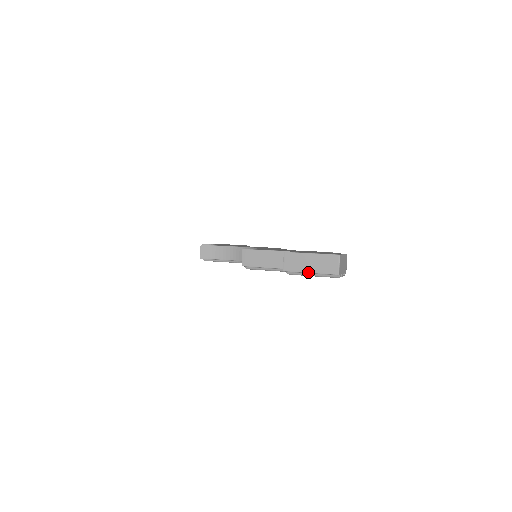
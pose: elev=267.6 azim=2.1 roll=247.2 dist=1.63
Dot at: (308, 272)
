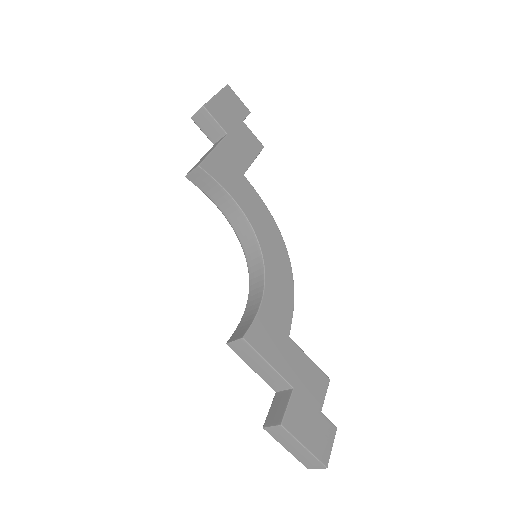
Dot at: (285, 448)
